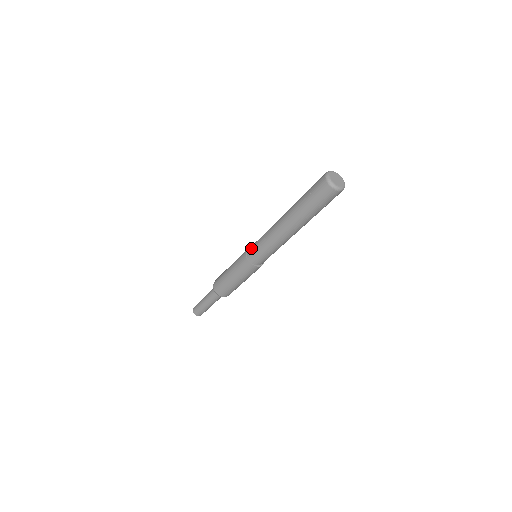
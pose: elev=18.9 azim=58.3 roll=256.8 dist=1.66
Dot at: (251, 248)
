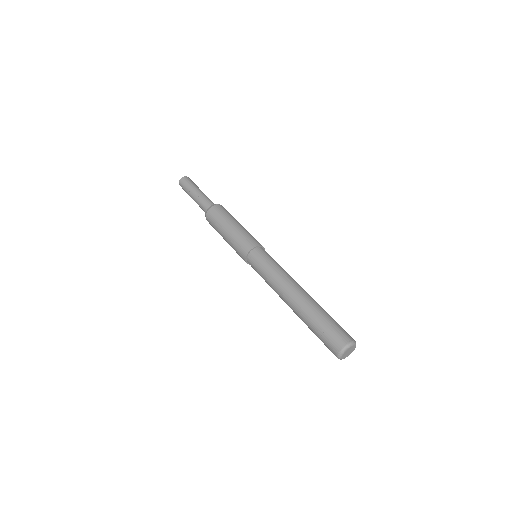
Dot at: (257, 257)
